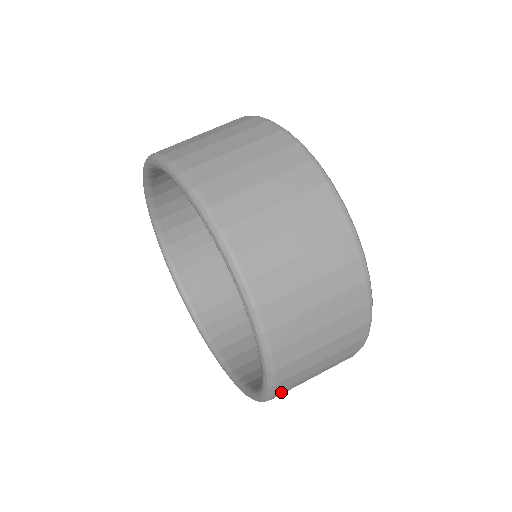
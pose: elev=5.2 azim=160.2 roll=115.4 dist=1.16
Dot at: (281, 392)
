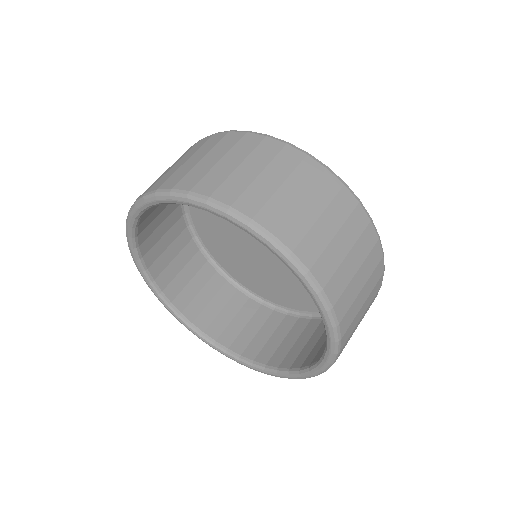
Dot at: occluded
